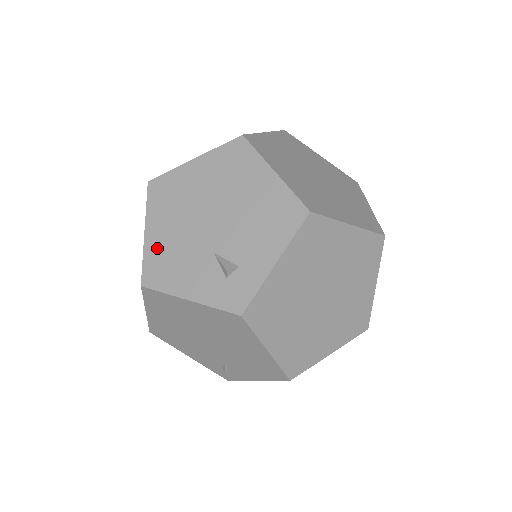
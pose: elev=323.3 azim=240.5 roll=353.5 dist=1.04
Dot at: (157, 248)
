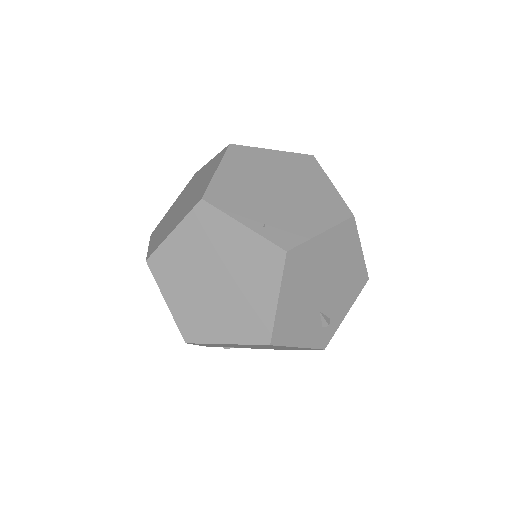
Dot at: (286, 313)
